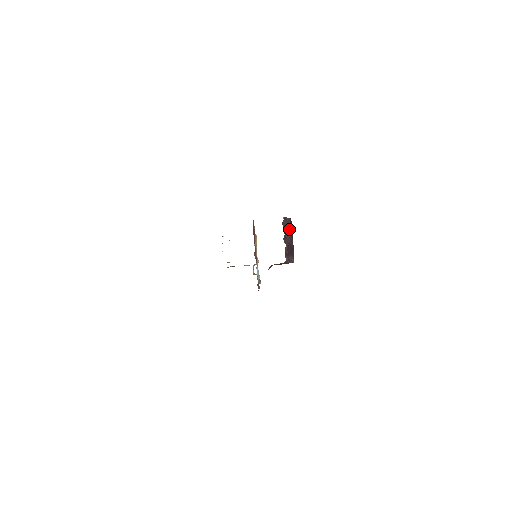
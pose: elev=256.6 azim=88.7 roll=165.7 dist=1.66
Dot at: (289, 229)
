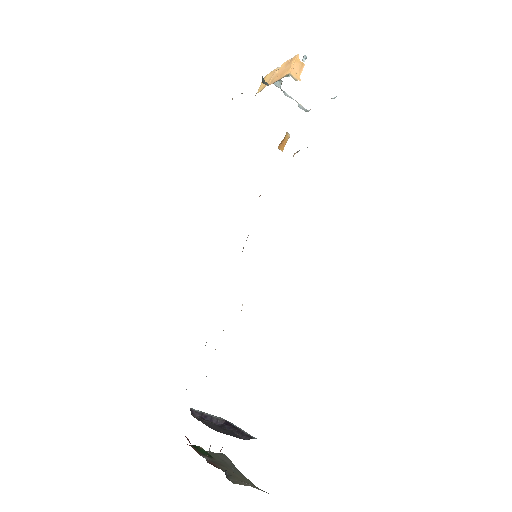
Dot at: occluded
